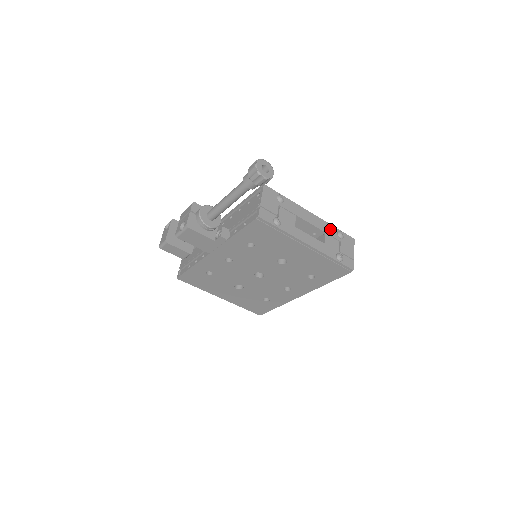
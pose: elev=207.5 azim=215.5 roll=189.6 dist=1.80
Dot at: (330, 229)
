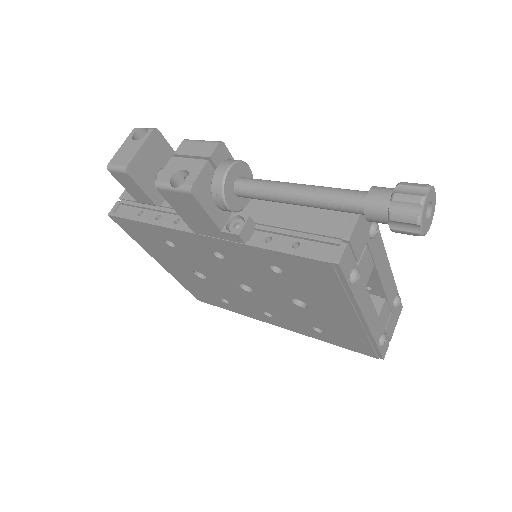
Dot at: (392, 291)
